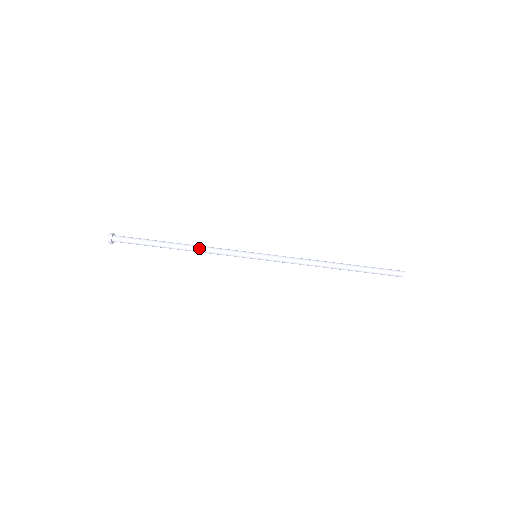
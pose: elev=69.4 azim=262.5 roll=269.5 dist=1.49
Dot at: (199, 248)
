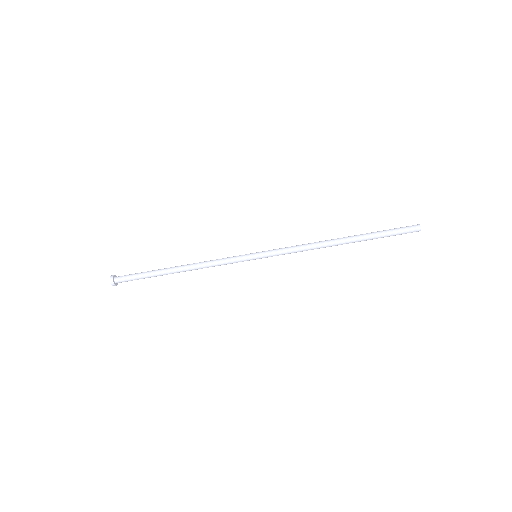
Dot at: (197, 265)
